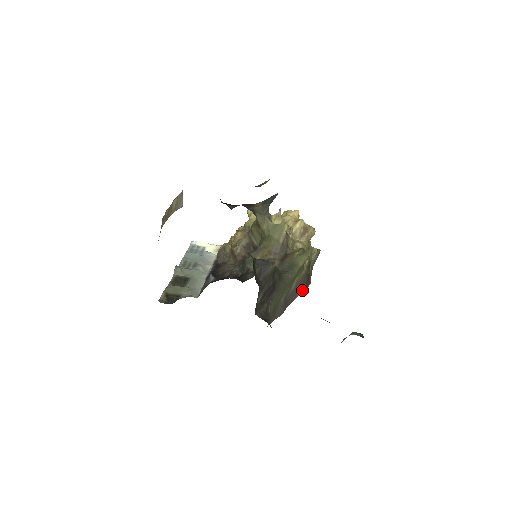
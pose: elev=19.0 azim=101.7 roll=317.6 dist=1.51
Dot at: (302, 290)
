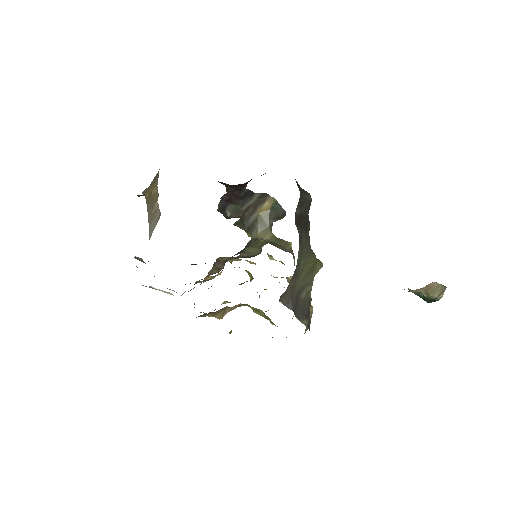
Dot at: (306, 322)
